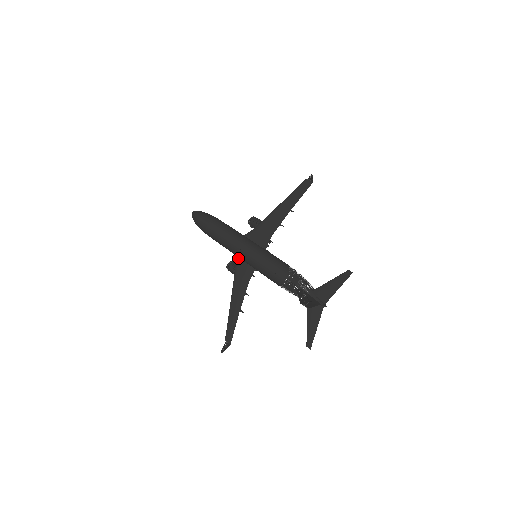
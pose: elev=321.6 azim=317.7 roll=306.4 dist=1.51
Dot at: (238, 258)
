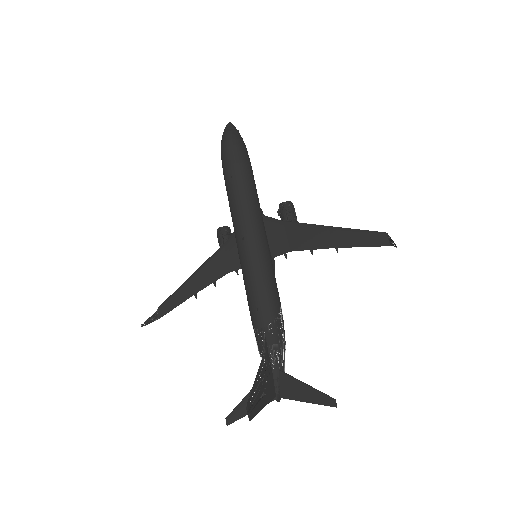
Dot at: occluded
